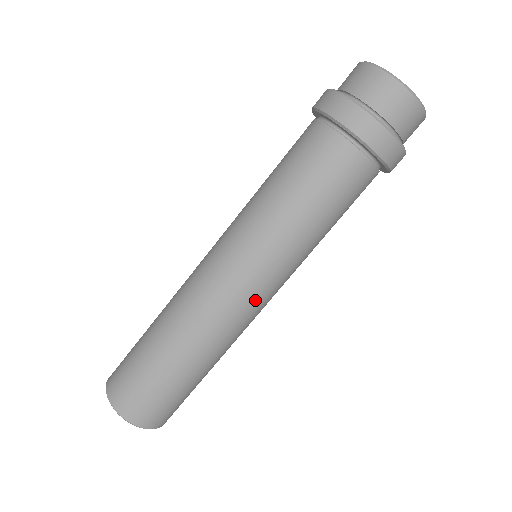
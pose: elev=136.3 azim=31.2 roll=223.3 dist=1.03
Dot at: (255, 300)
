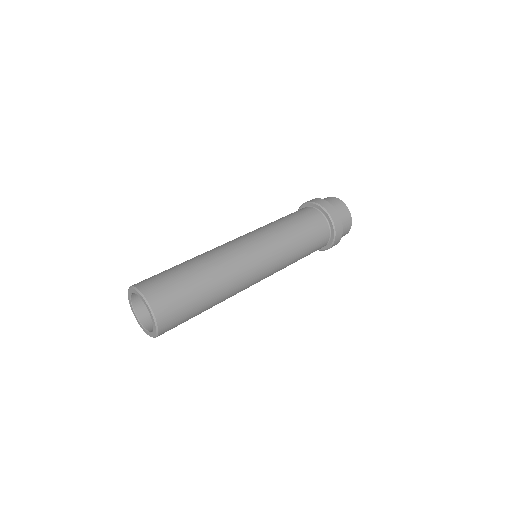
Dot at: (255, 257)
